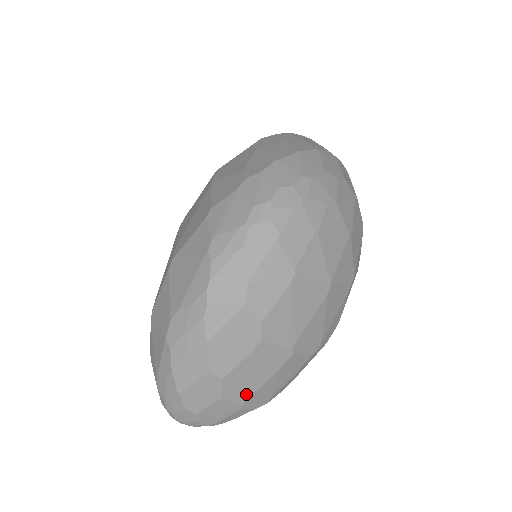
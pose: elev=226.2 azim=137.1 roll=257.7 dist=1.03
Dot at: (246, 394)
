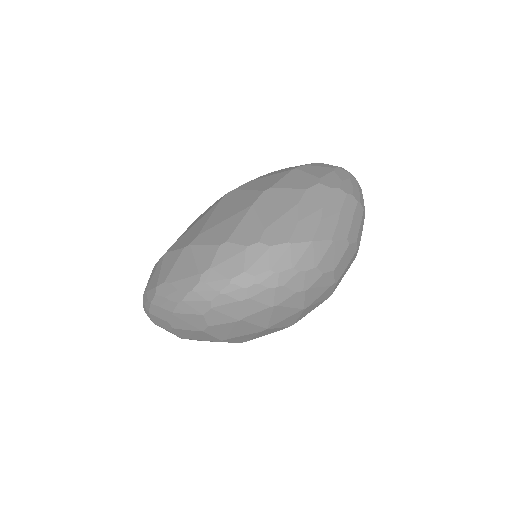
Dot at: (185, 337)
